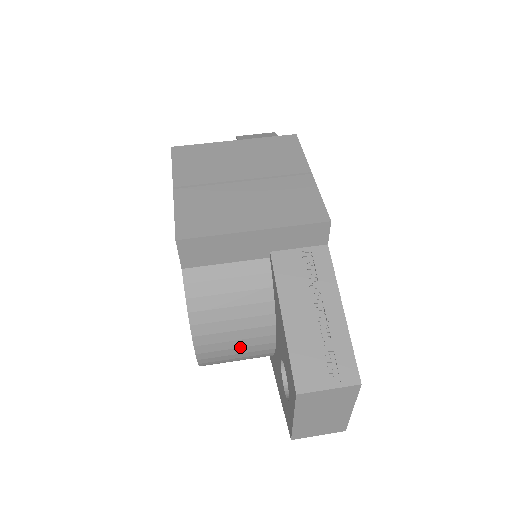
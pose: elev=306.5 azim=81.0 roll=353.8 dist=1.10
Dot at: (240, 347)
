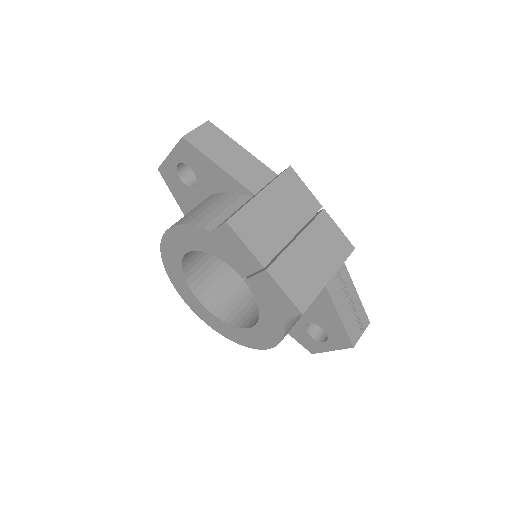
Dot at: occluded
